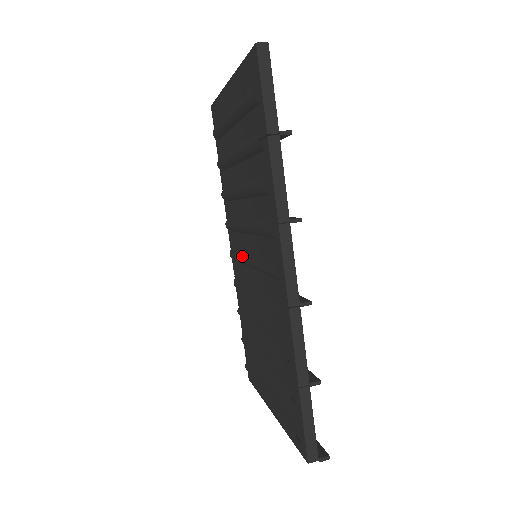
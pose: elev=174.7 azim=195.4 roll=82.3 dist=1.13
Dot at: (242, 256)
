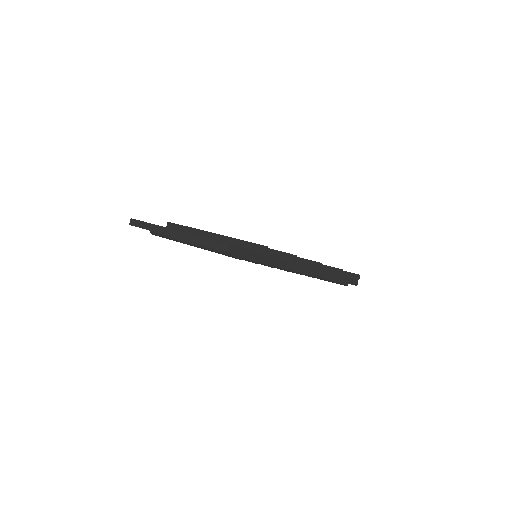
Dot at: occluded
